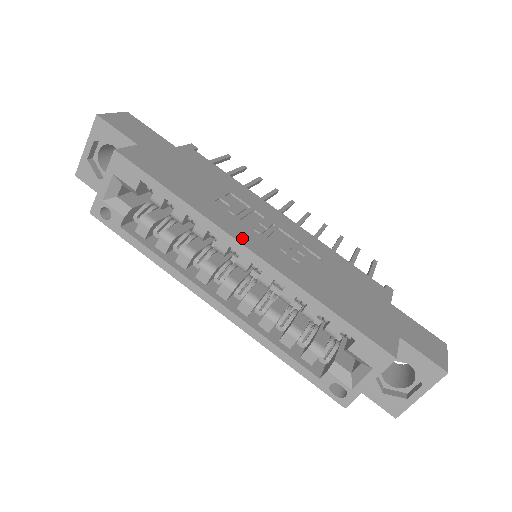
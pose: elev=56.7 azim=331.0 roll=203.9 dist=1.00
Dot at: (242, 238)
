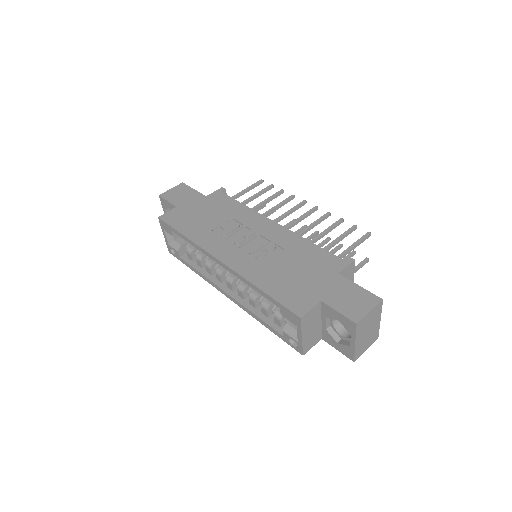
Dot at: (217, 253)
